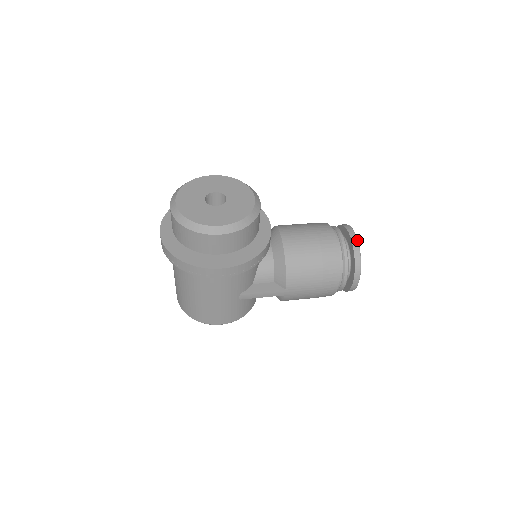
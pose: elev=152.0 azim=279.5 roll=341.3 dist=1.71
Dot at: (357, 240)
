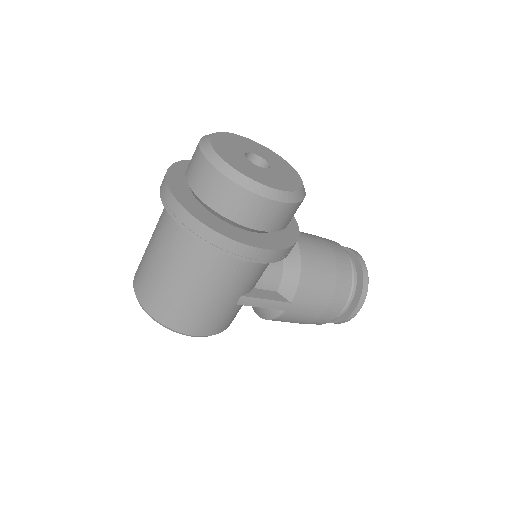
Dot at: (365, 264)
